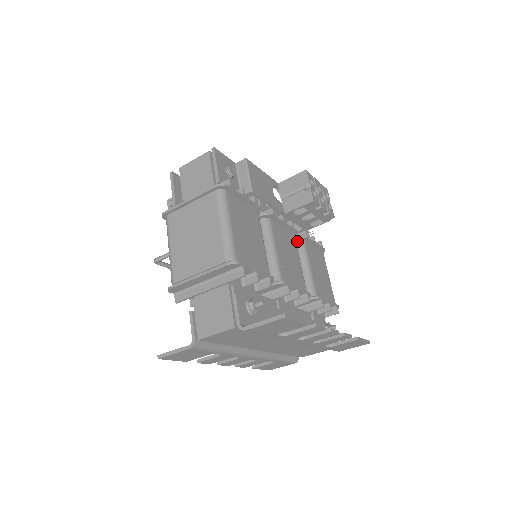
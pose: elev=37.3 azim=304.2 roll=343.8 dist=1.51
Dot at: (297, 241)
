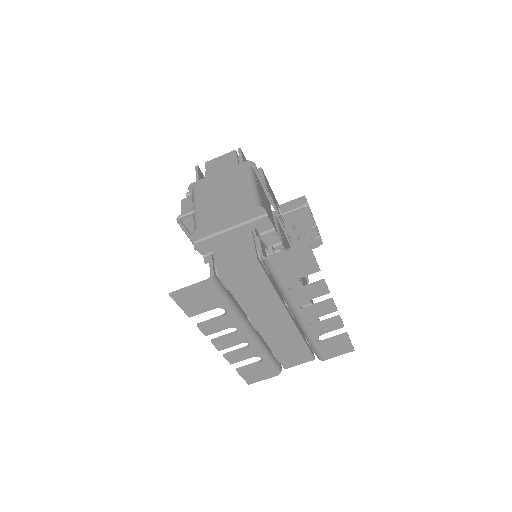
Dot at: occluded
